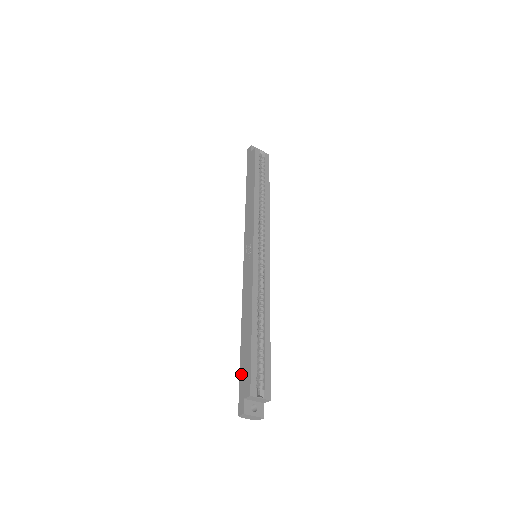
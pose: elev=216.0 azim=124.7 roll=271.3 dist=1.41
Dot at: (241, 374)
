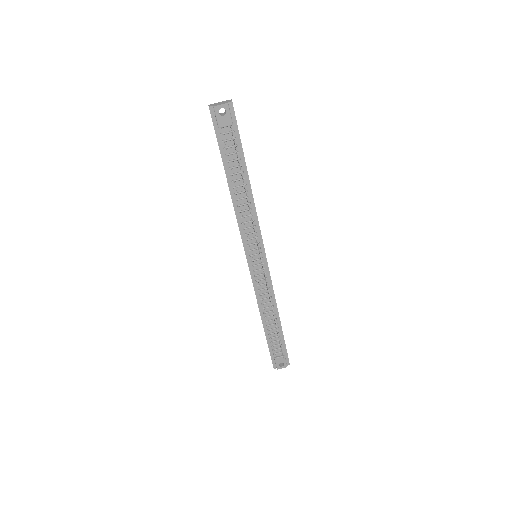
Dot at: (218, 145)
